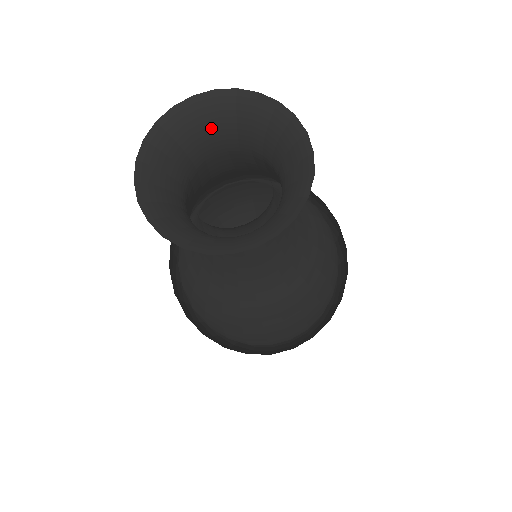
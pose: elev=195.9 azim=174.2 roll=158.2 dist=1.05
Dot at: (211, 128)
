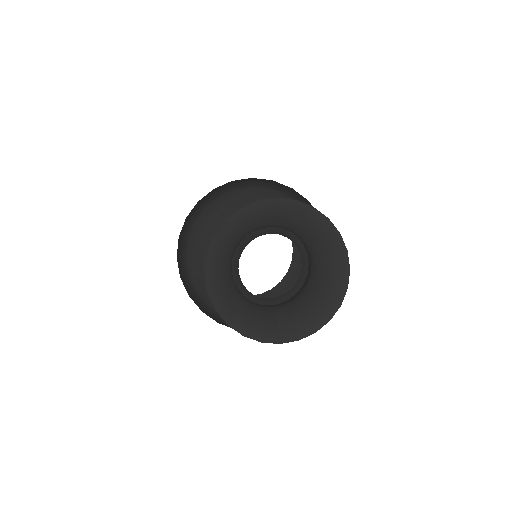
Dot at: (265, 220)
